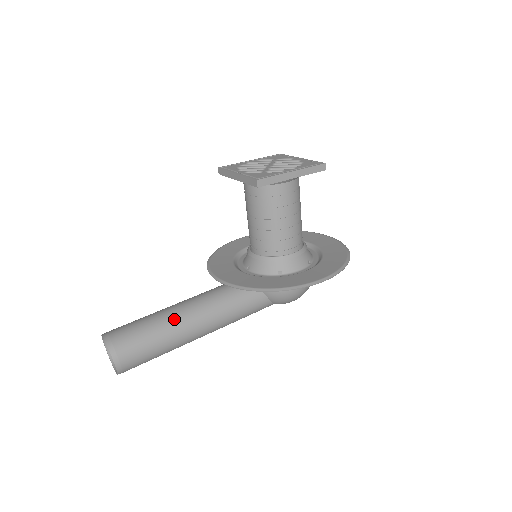
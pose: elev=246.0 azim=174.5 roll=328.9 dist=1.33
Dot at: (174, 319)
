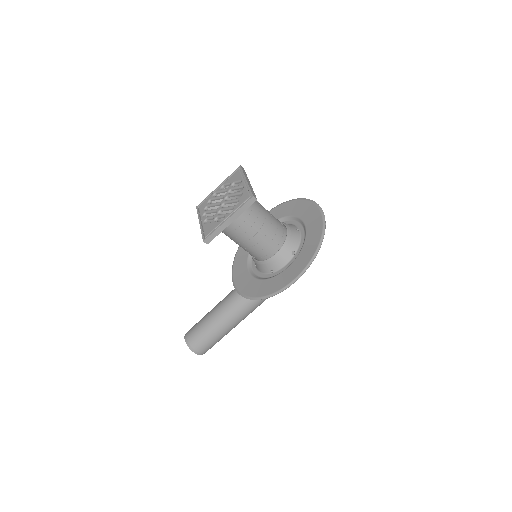
Dot at: (217, 319)
